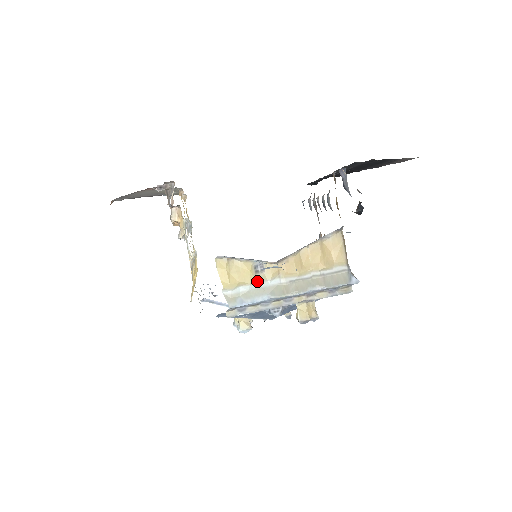
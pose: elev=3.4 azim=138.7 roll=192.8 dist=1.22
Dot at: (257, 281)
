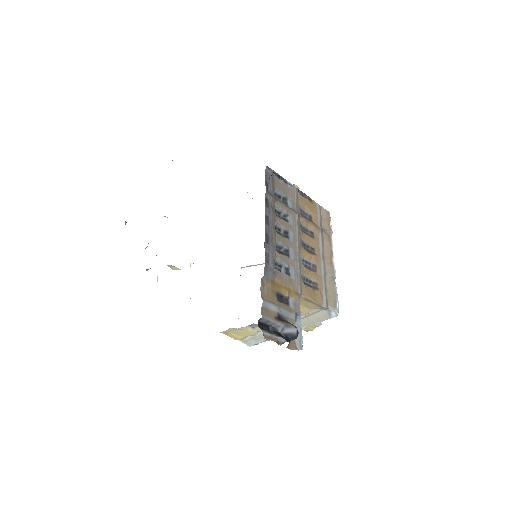
Dot at: (257, 332)
